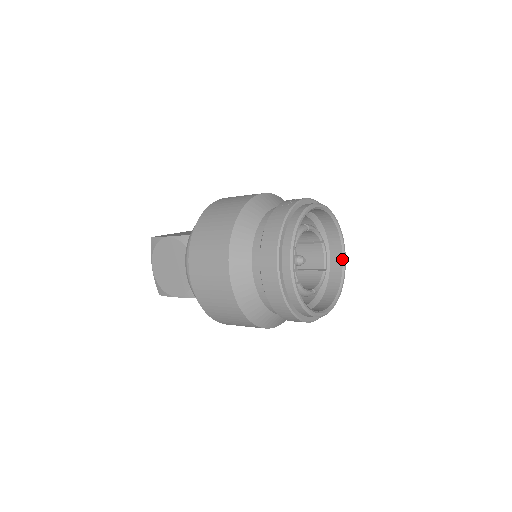
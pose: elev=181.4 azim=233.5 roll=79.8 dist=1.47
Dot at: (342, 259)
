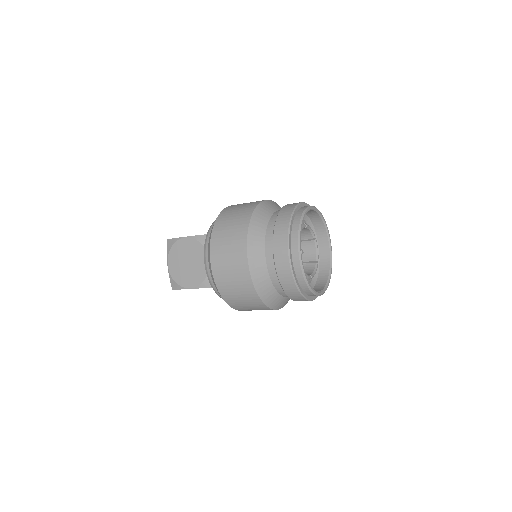
Dot at: (329, 254)
